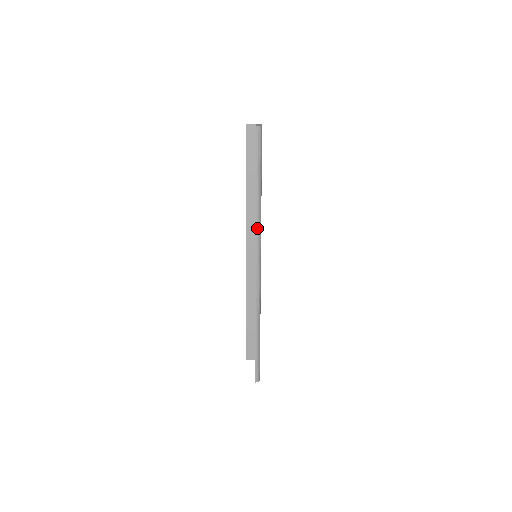
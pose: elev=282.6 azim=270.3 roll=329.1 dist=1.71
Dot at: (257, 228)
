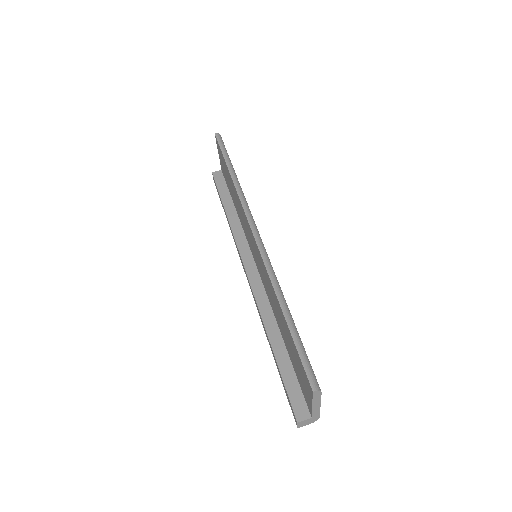
Dot at: (241, 198)
